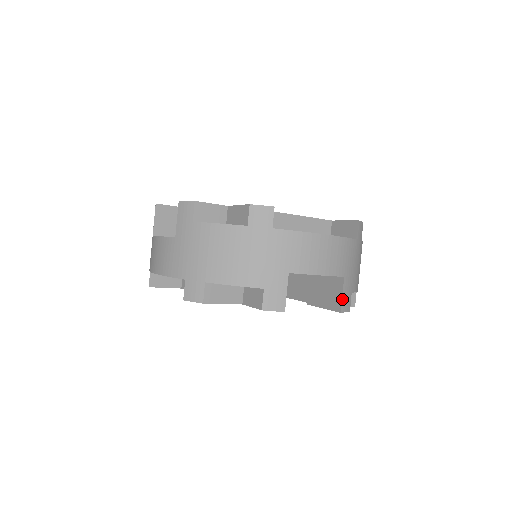
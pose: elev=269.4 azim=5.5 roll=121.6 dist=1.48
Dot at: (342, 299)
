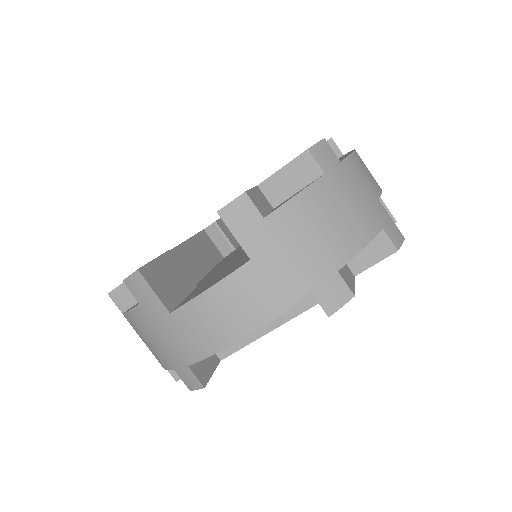
Dot at: (388, 209)
